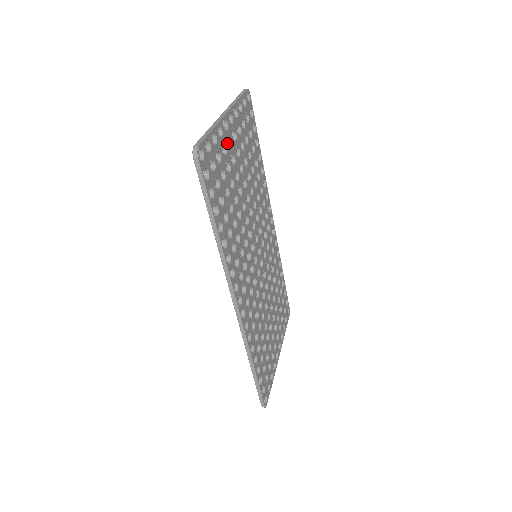
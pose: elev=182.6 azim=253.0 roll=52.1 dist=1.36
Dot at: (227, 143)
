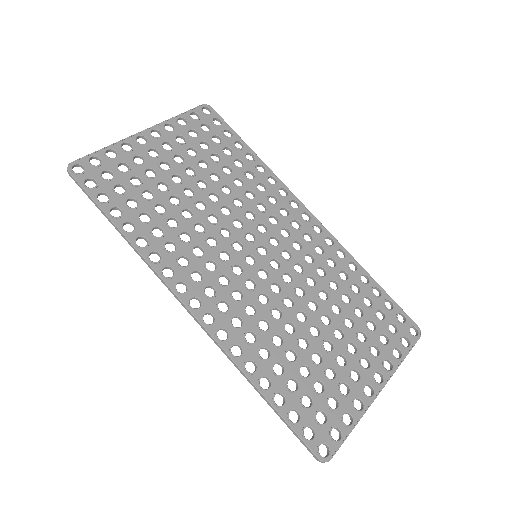
Dot at: (147, 154)
